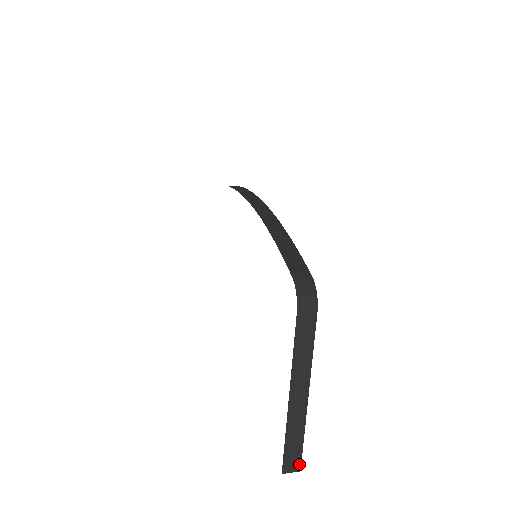
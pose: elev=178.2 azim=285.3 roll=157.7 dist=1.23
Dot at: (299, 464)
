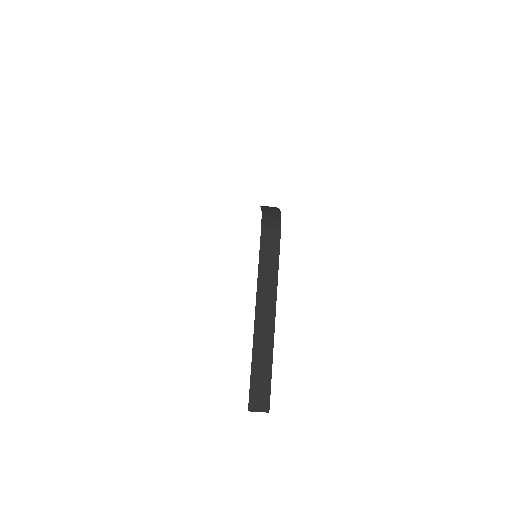
Dot at: (267, 402)
